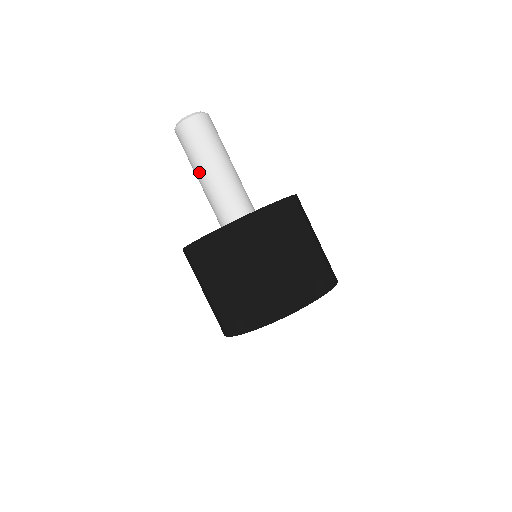
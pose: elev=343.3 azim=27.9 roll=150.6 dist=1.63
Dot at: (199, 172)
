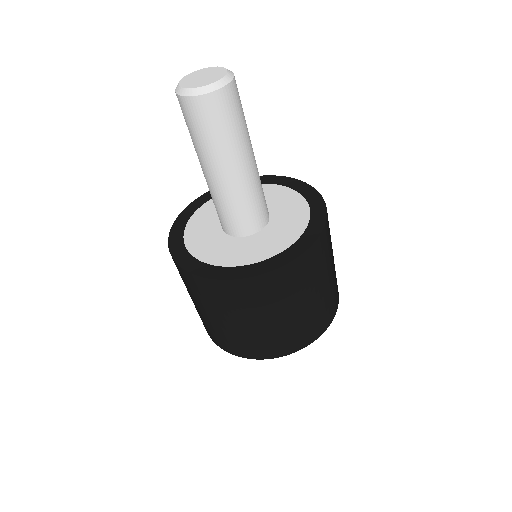
Dot at: (229, 166)
